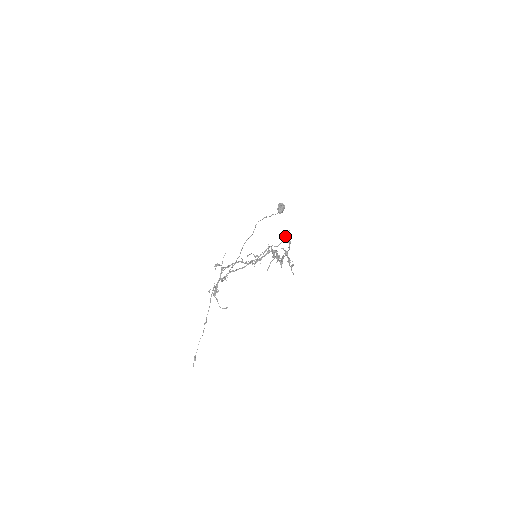
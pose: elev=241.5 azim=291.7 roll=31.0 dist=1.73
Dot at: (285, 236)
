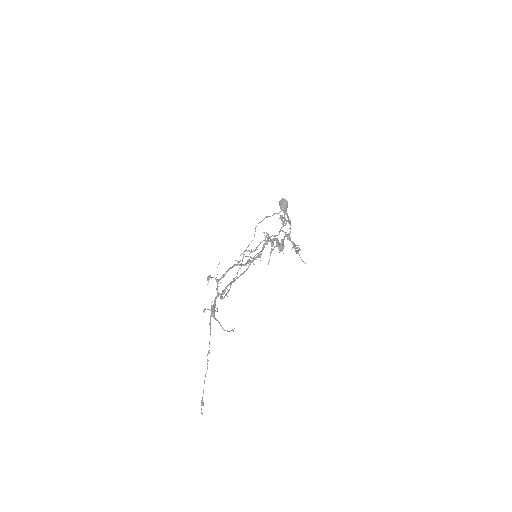
Dot at: (281, 215)
